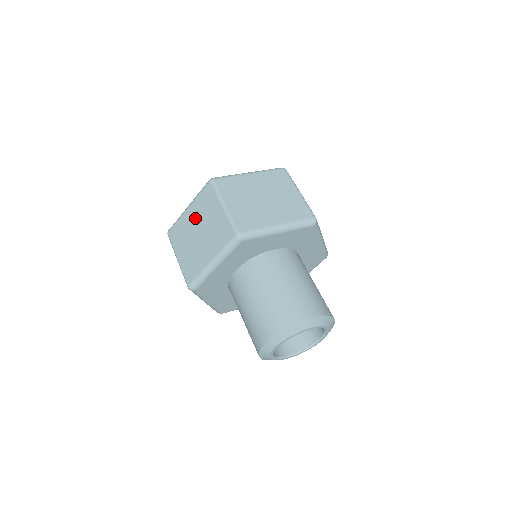
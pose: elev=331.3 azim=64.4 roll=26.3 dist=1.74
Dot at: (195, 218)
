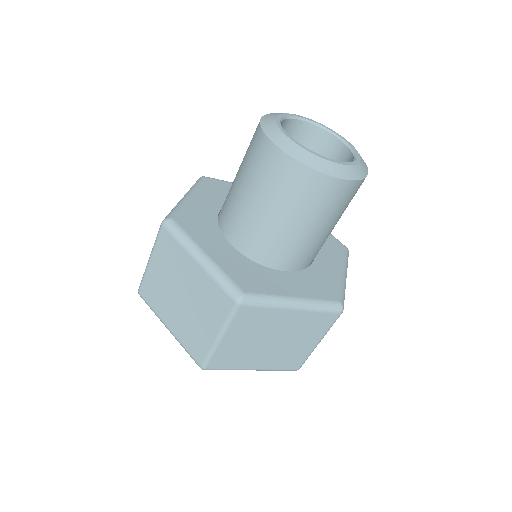
Dot at: occluded
